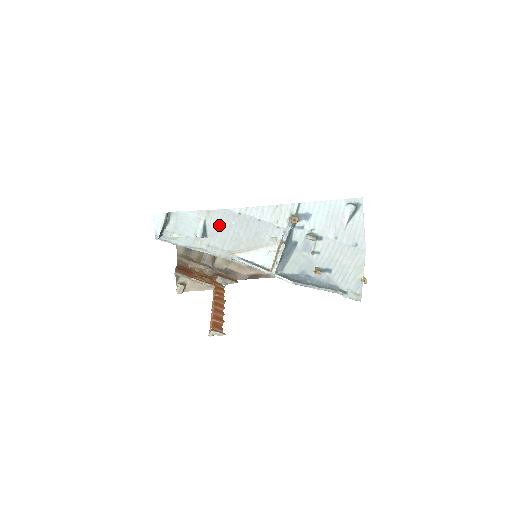
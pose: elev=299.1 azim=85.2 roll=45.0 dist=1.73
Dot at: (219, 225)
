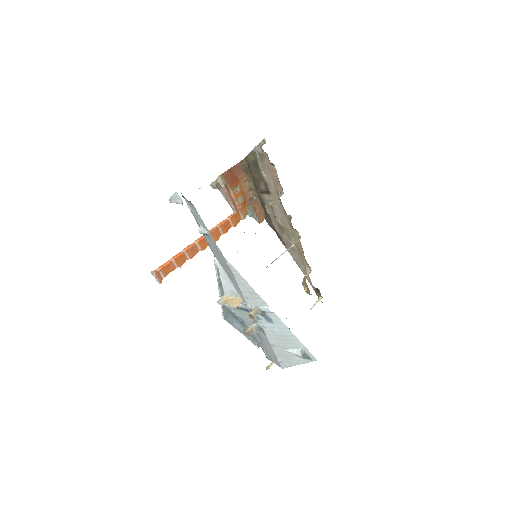
Dot at: (215, 247)
